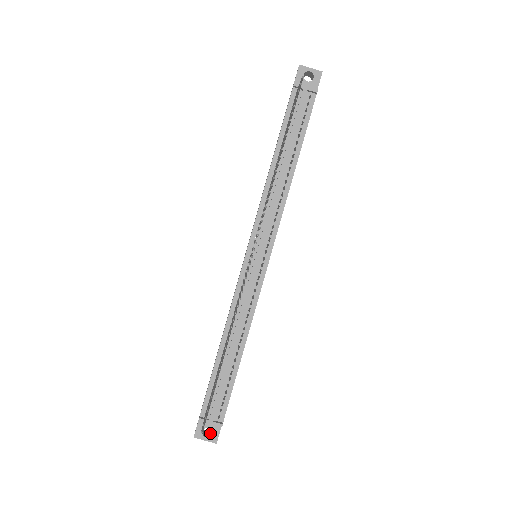
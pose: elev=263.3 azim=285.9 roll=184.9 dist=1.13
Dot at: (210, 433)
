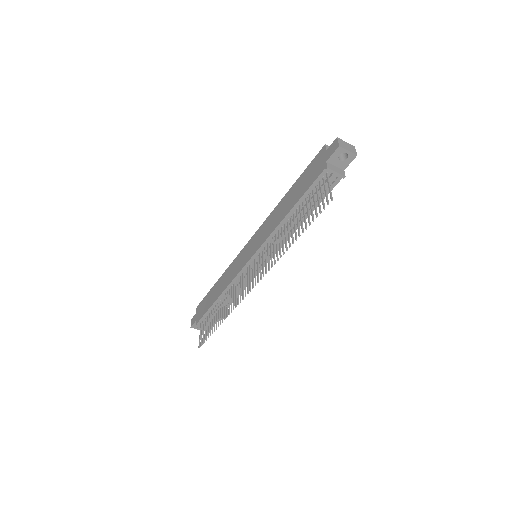
Dot at: occluded
